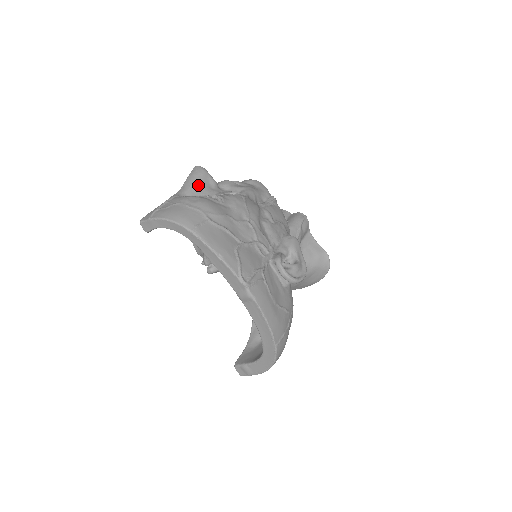
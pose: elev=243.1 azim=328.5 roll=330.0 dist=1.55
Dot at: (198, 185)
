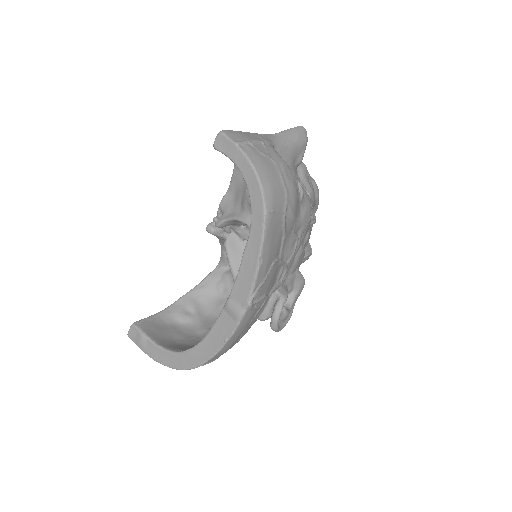
Dot at: (291, 150)
